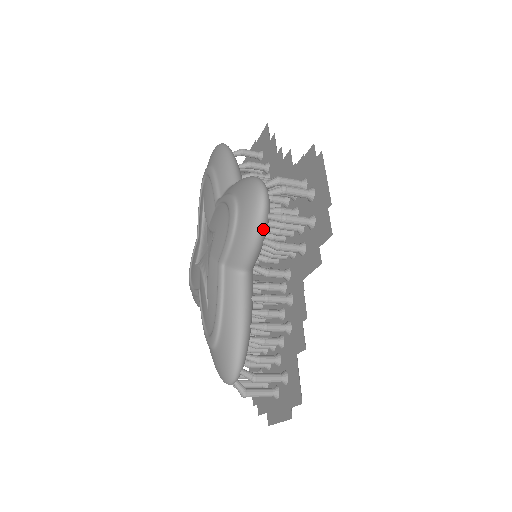
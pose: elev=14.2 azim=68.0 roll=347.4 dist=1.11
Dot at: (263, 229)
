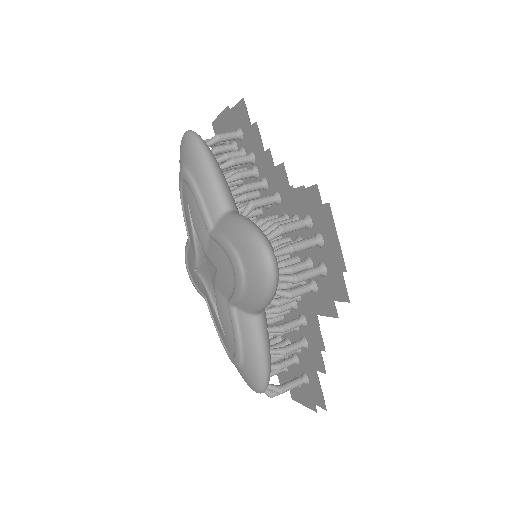
Dot at: (275, 292)
